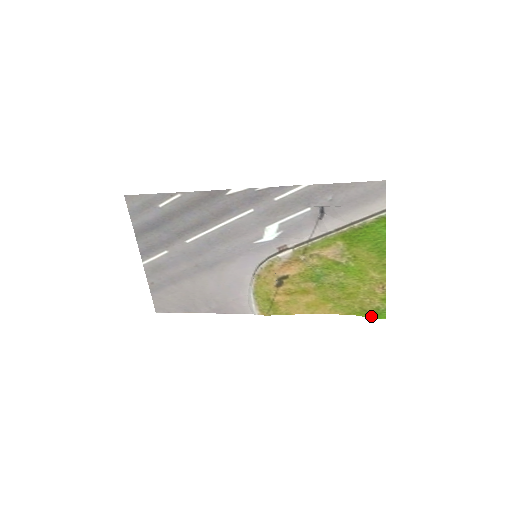
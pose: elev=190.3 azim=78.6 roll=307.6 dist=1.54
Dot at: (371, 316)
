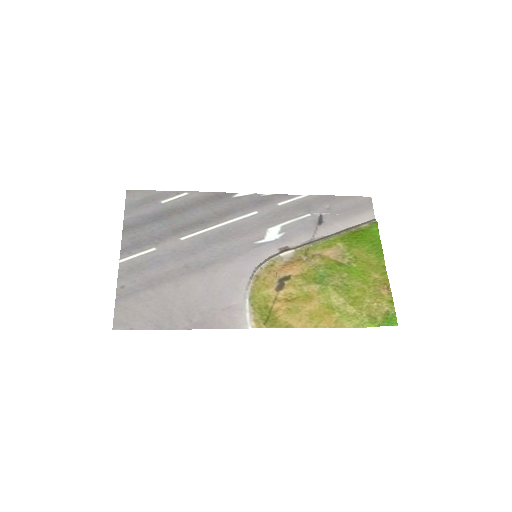
Dot at: (382, 324)
